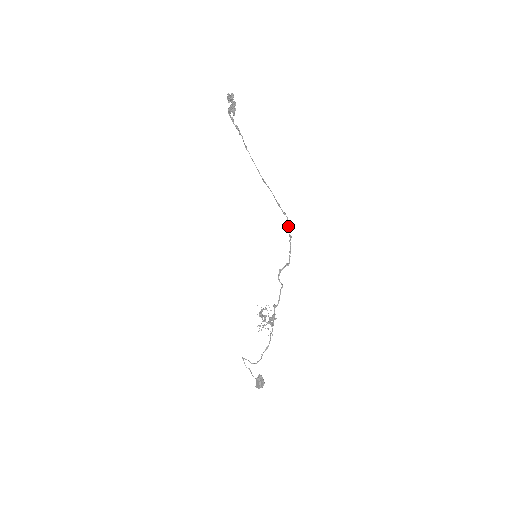
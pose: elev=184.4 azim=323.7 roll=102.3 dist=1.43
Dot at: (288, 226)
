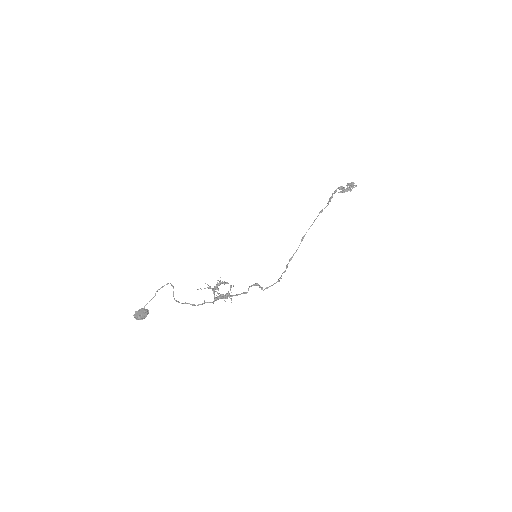
Dot at: occluded
